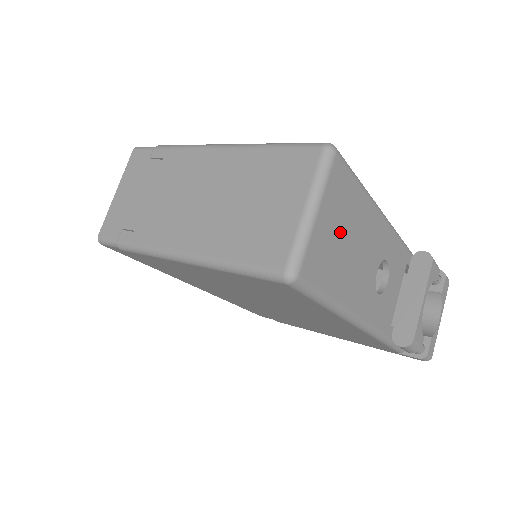
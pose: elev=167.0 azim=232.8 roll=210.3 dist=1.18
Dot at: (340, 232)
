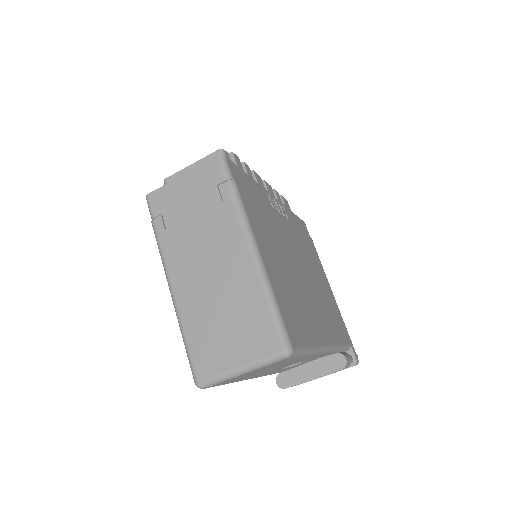
Dot at: (262, 370)
